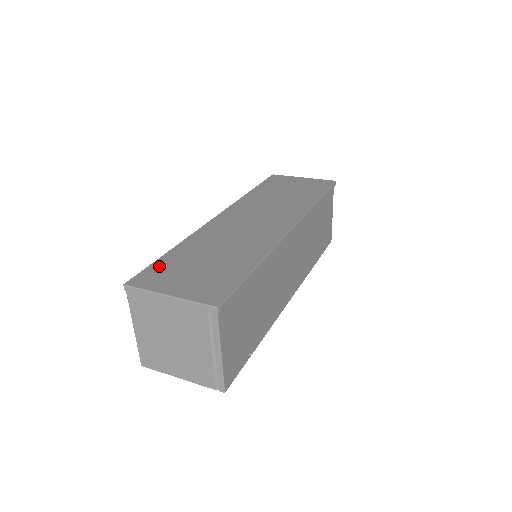
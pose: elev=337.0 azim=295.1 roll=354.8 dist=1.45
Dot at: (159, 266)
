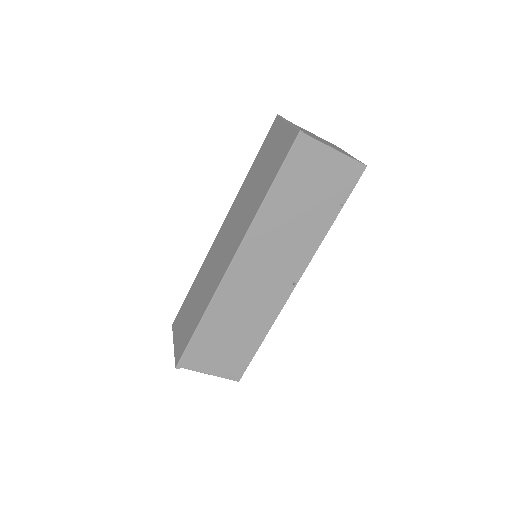
Dot at: (183, 308)
